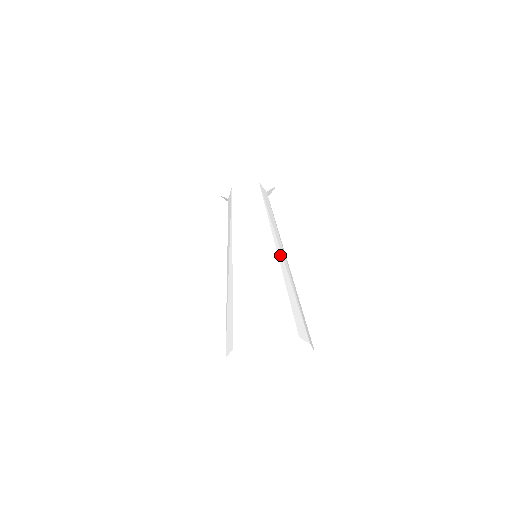
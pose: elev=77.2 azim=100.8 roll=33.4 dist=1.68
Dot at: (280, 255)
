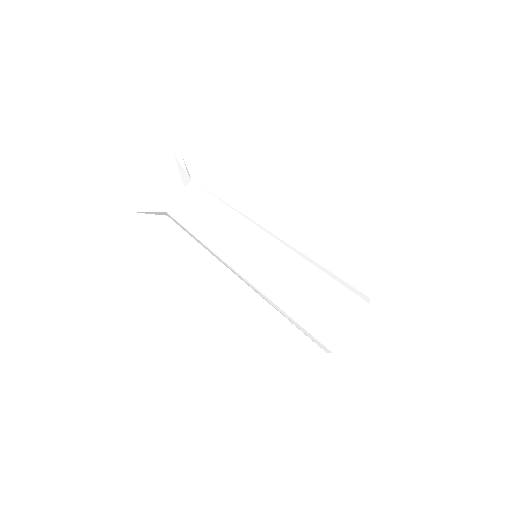
Dot at: (273, 273)
